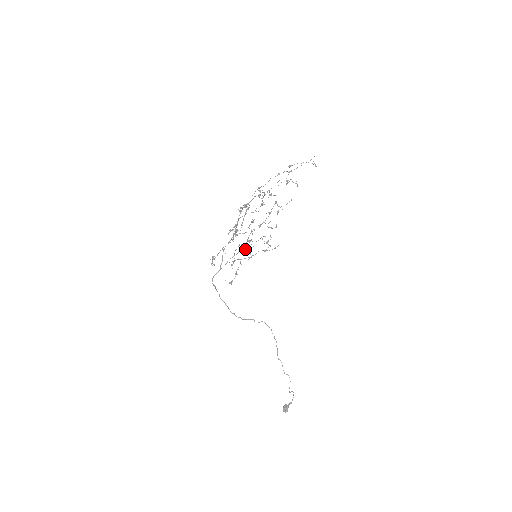
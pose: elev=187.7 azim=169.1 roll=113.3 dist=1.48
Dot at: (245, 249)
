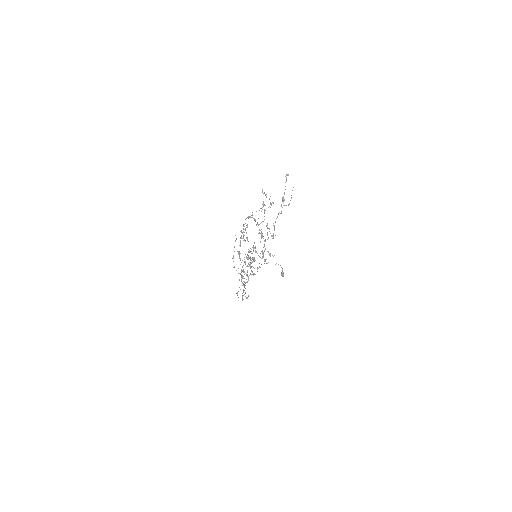
Dot at: (245, 262)
